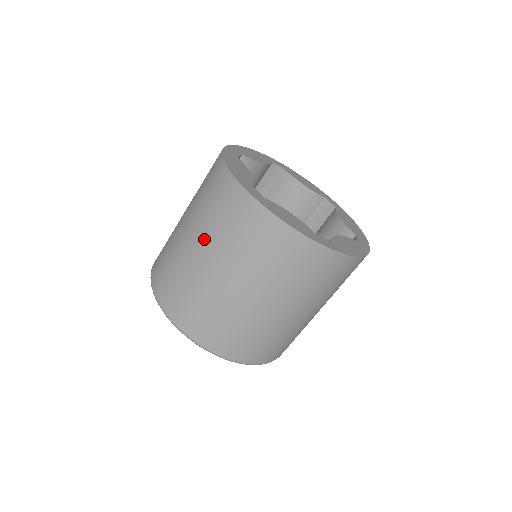
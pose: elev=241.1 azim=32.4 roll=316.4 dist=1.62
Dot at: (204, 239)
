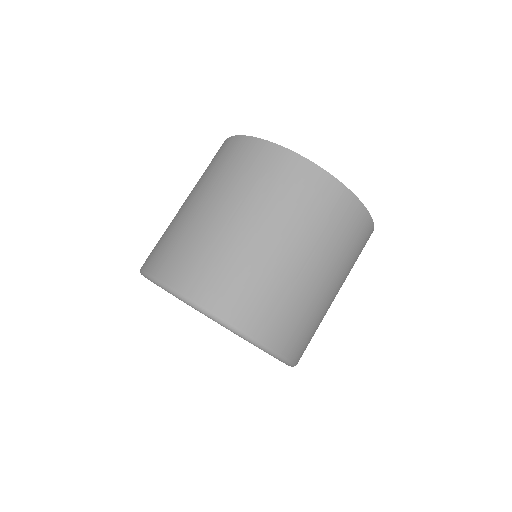
Dot at: (198, 190)
